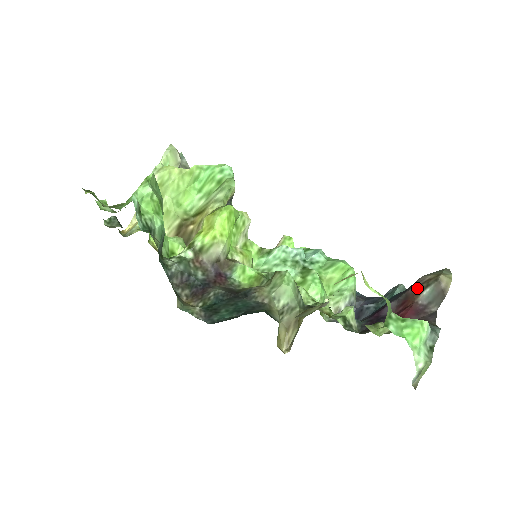
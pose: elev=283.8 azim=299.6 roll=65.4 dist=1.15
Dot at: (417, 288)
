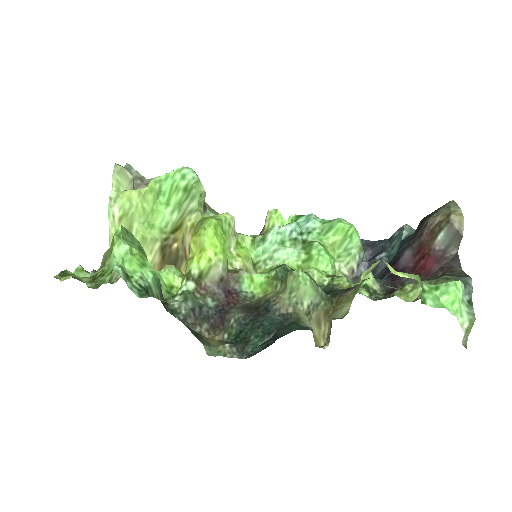
Dot at: (430, 234)
